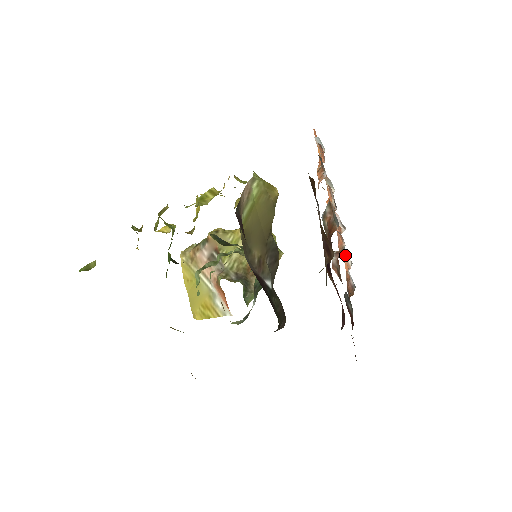
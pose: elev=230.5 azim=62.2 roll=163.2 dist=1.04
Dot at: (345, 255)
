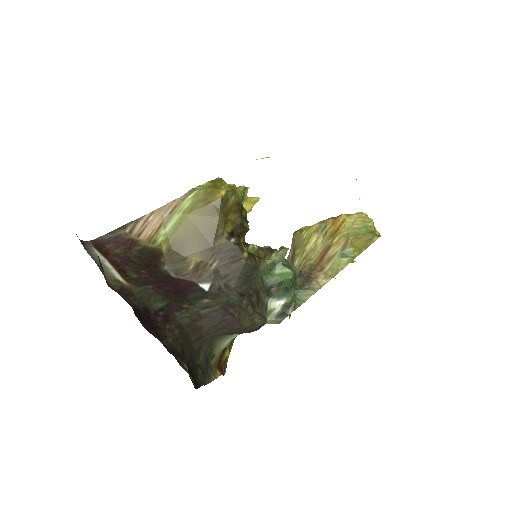
Dot at: occluded
